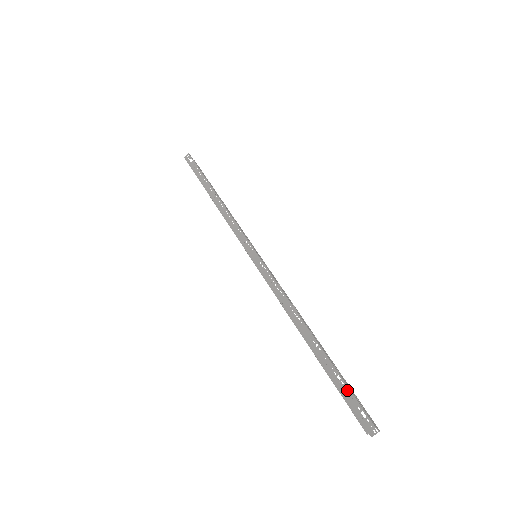
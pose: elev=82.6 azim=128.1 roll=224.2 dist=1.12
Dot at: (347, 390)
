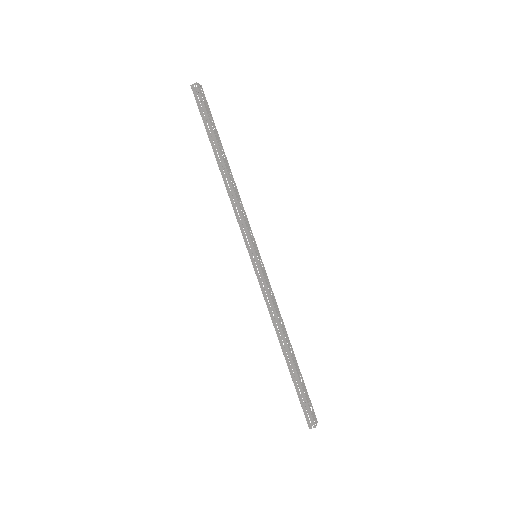
Dot at: (304, 399)
